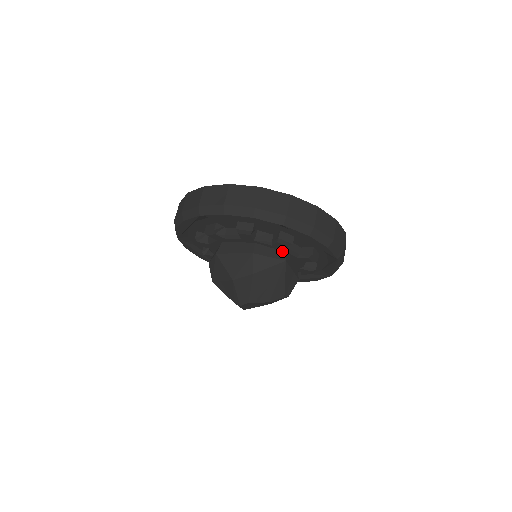
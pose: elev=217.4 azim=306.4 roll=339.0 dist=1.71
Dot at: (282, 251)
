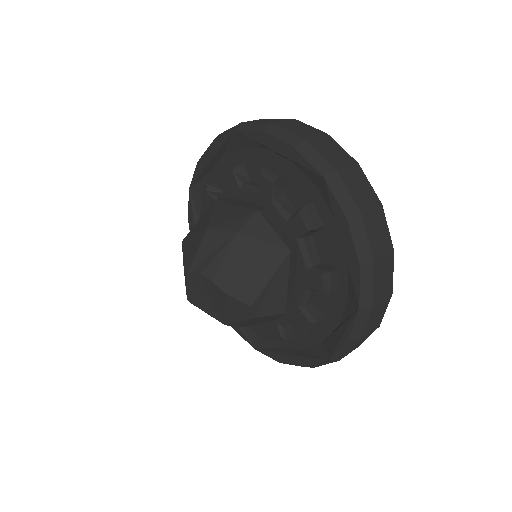
Dot at: (294, 242)
